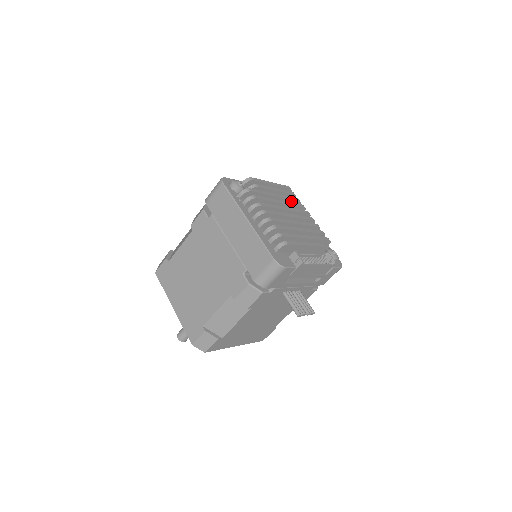
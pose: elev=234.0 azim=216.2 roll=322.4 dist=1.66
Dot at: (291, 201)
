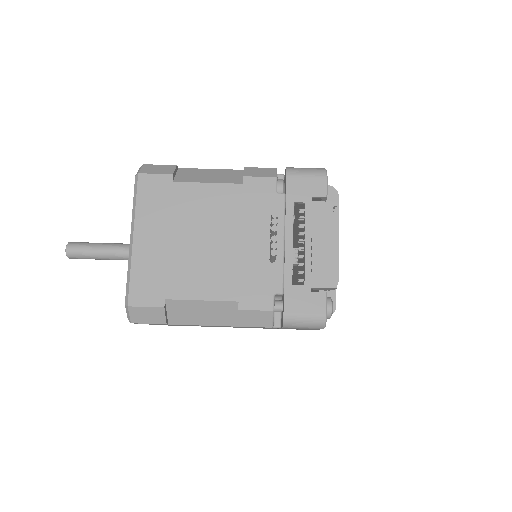
Dot at: occluded
